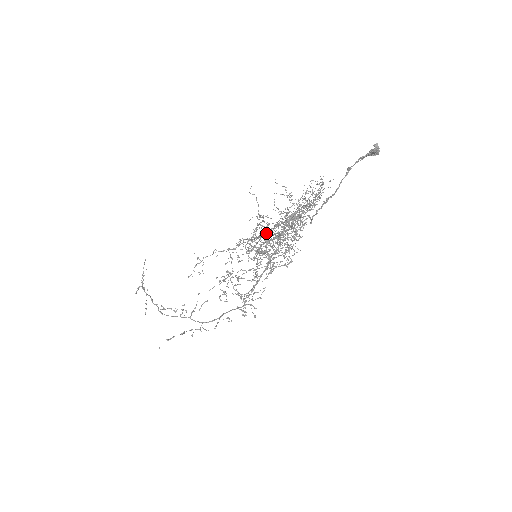
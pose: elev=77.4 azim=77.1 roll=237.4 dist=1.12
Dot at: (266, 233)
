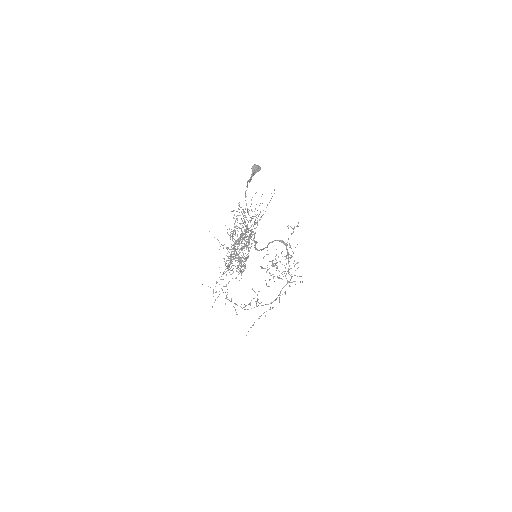
Dot at: (230, 254)
